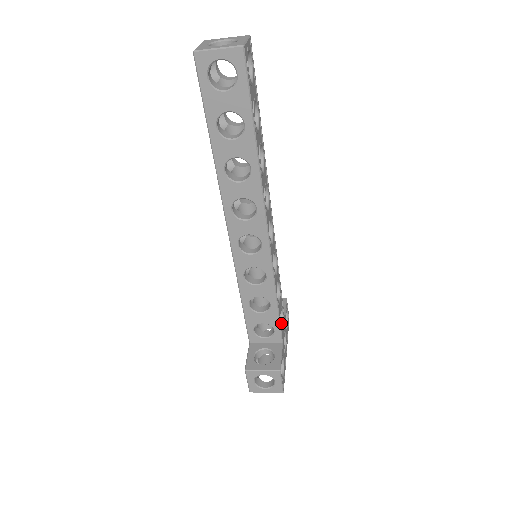
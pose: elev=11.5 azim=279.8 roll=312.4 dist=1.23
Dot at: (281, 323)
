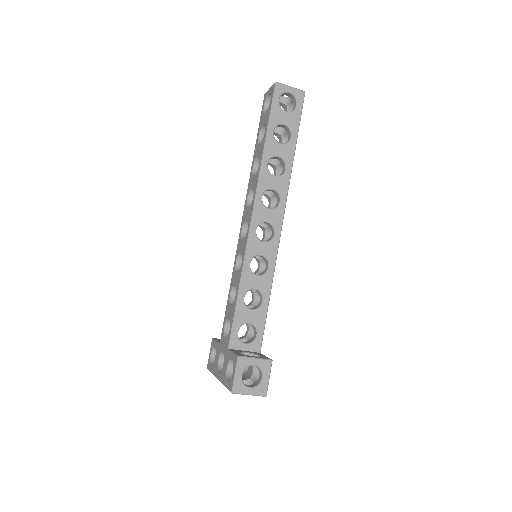
Dot at: occluded
